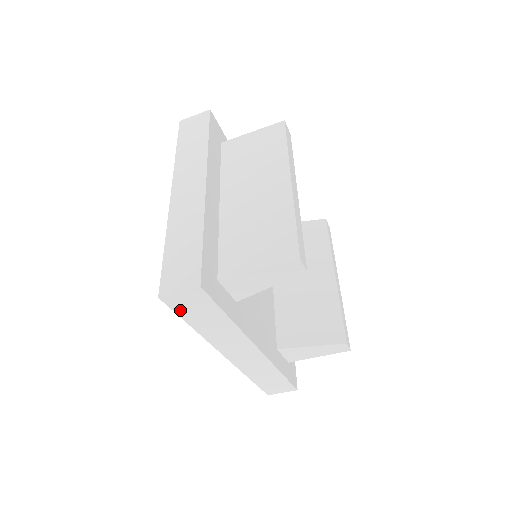
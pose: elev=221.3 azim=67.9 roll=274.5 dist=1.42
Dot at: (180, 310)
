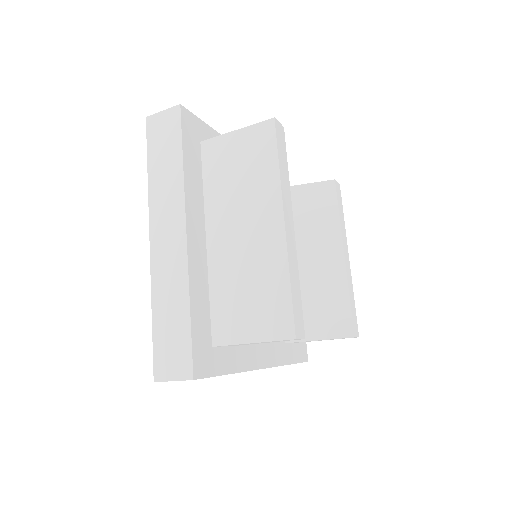
Dot at: occluded
